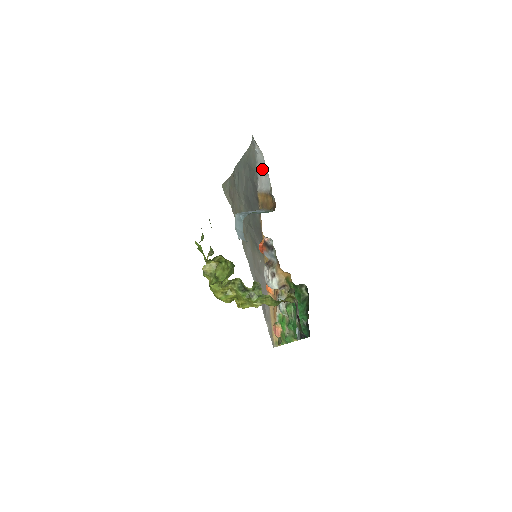
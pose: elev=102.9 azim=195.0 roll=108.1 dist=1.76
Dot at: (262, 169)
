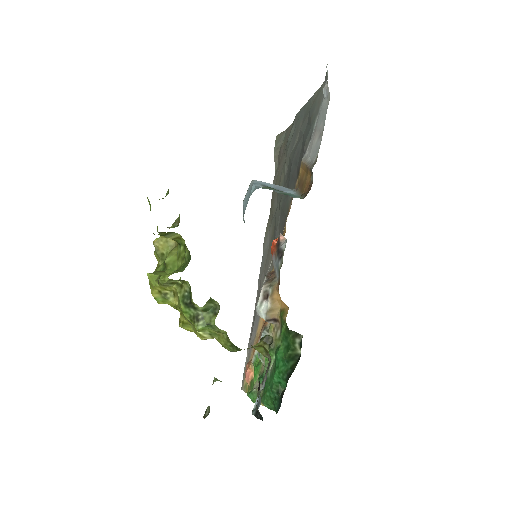
Dot at: (319, 125)
